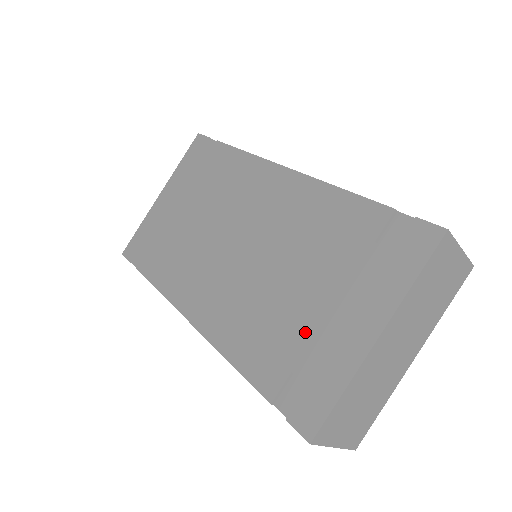
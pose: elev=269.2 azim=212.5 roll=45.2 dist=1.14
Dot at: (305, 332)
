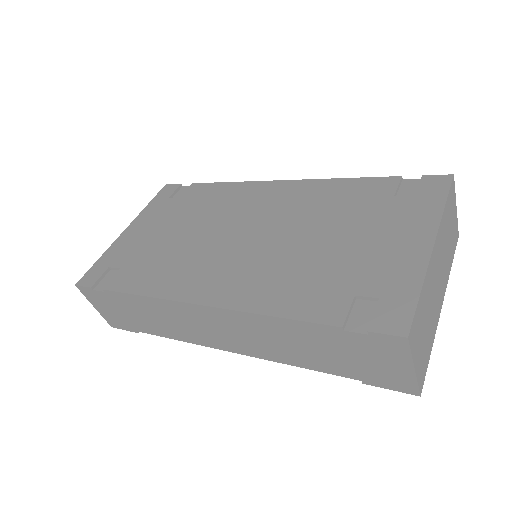
Dot at: (355, 264)
